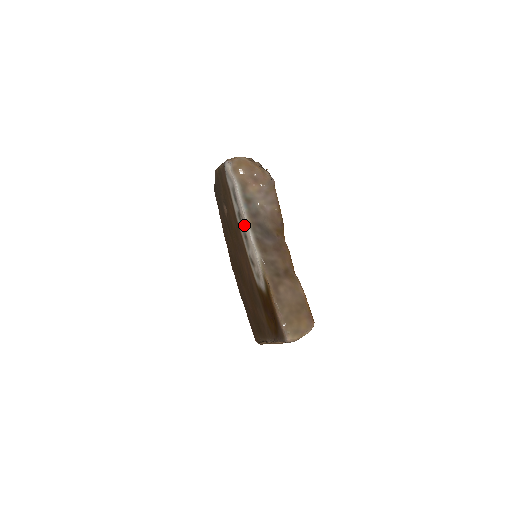
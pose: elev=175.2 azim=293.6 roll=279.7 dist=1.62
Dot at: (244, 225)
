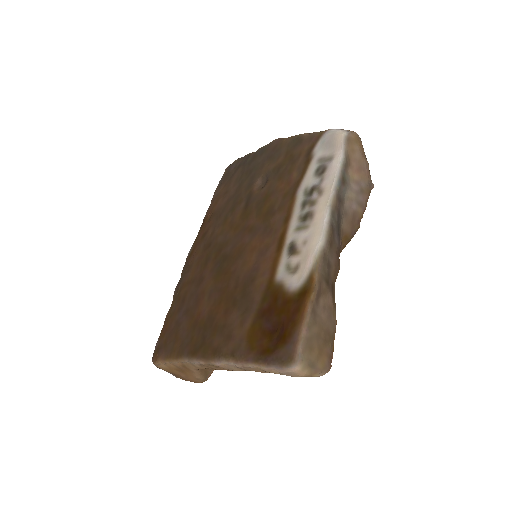
Dot at: (319, 202)
